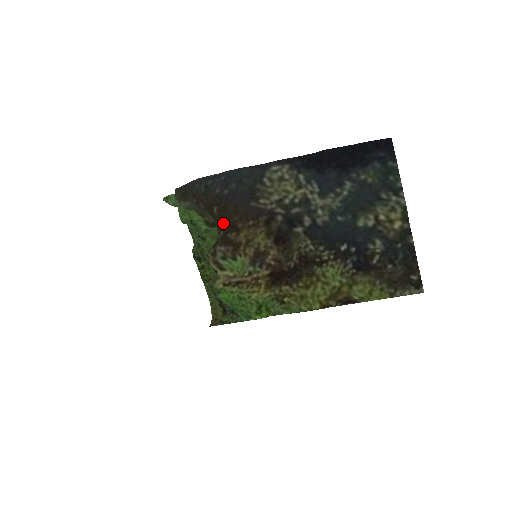
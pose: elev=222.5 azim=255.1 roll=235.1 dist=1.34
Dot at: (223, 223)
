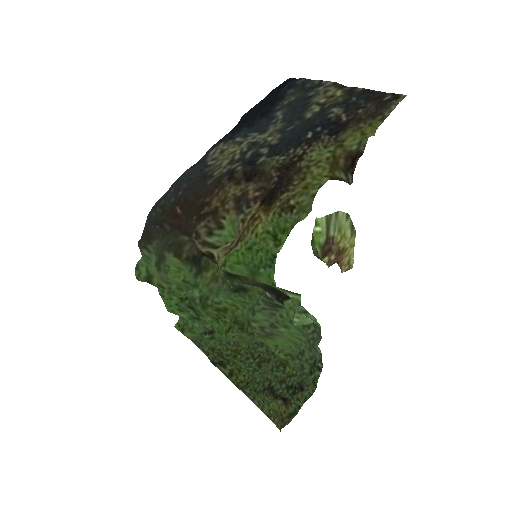
Dot at: (191, 212)
